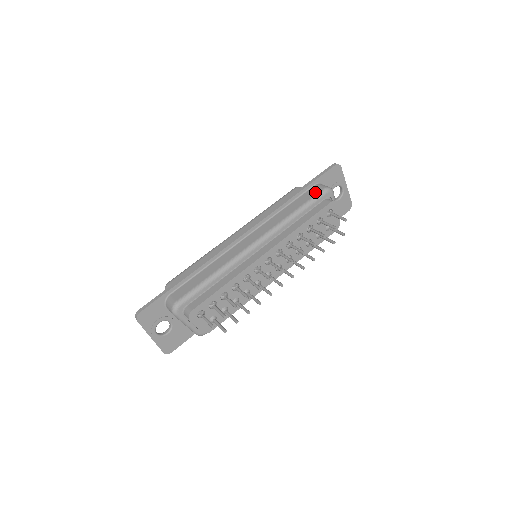
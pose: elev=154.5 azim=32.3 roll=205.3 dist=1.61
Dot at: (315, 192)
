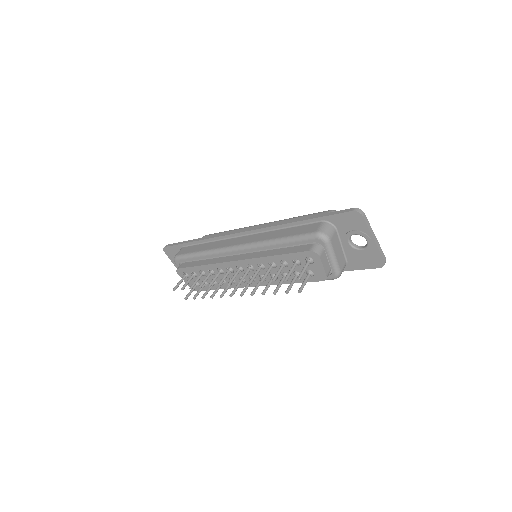
Dot at: (308, 230)
